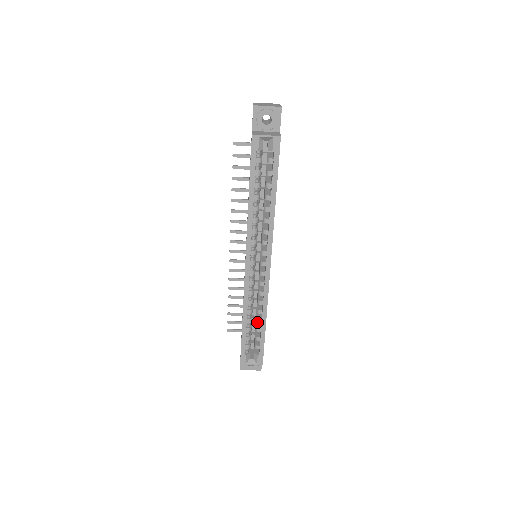
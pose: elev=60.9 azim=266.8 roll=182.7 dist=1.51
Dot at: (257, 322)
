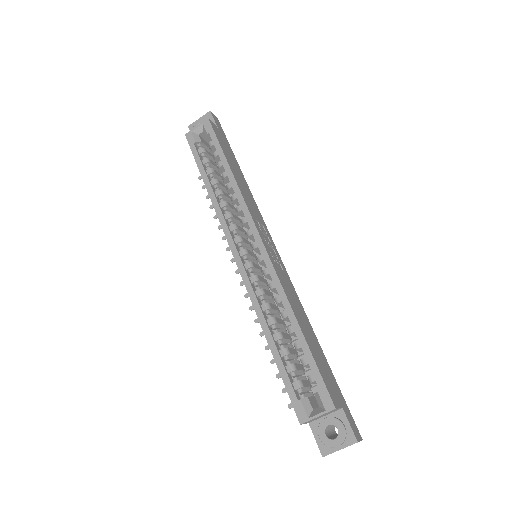
Dot at: (289, 333)
